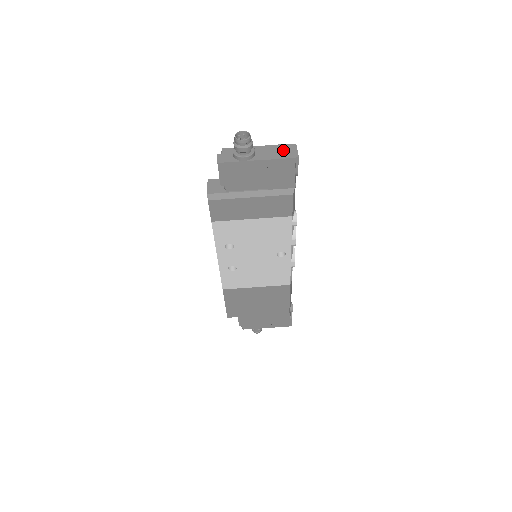
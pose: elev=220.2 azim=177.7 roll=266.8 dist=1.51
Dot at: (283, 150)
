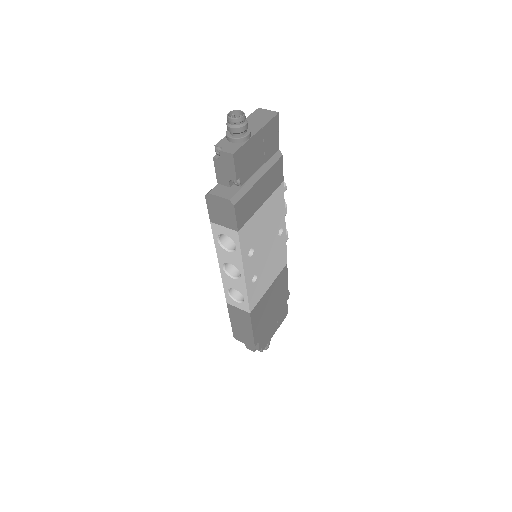
Dot at: (259, 116)
